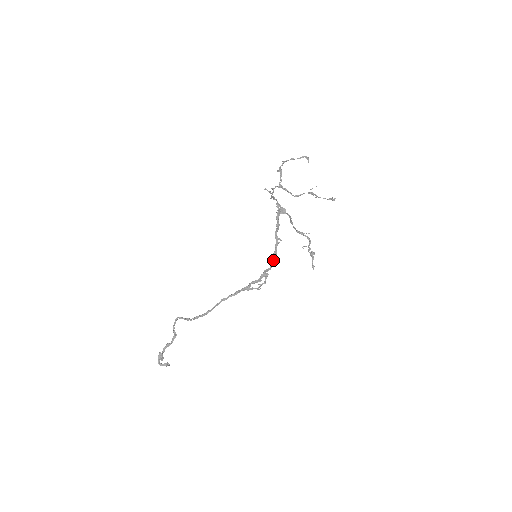
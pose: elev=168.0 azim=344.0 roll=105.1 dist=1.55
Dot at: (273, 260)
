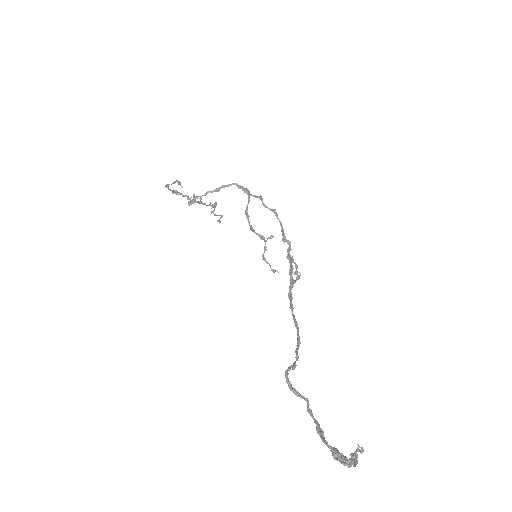
Dot at: (285, 236)
